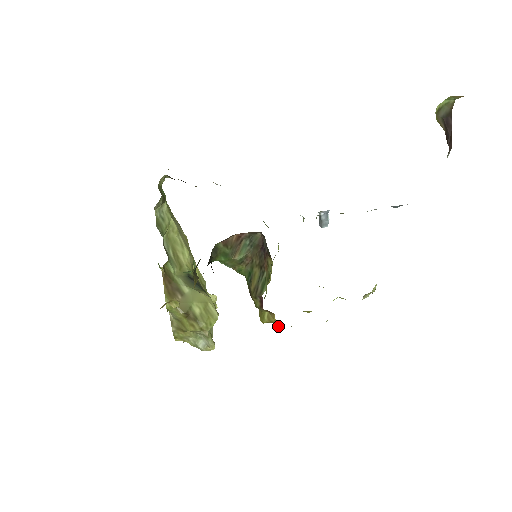
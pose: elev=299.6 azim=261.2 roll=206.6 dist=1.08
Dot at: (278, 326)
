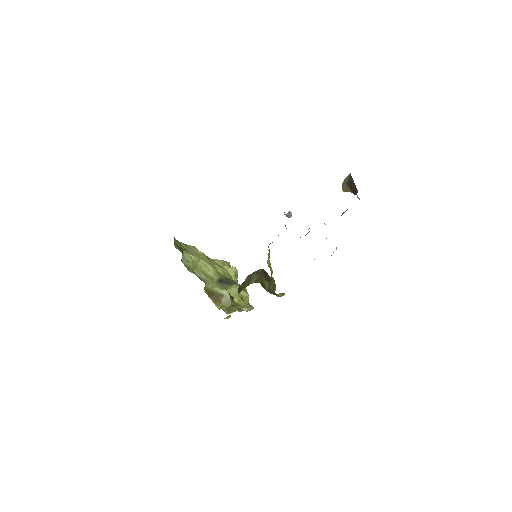
Dot at: occluded
